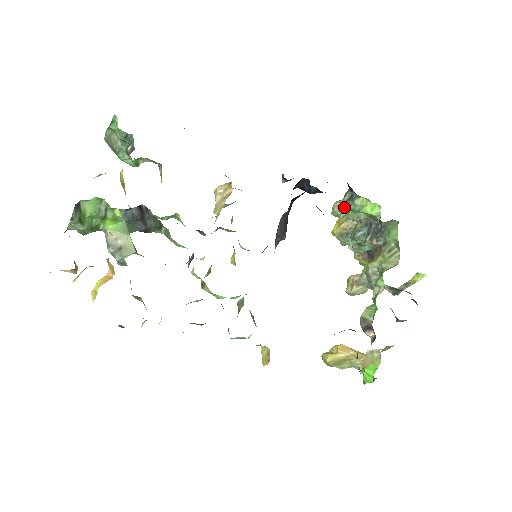
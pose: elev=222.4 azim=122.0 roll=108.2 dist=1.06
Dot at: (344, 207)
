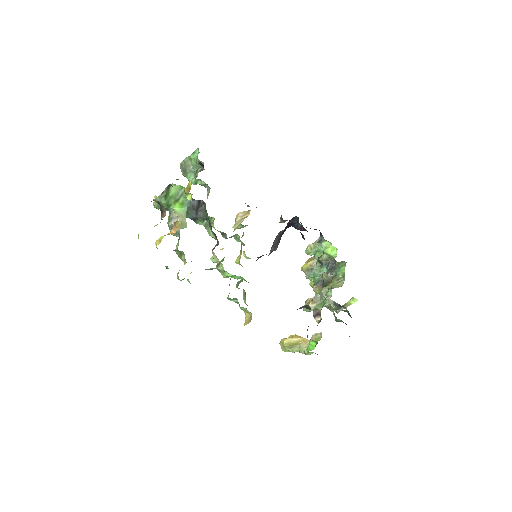
Dot at: (314, 247)
